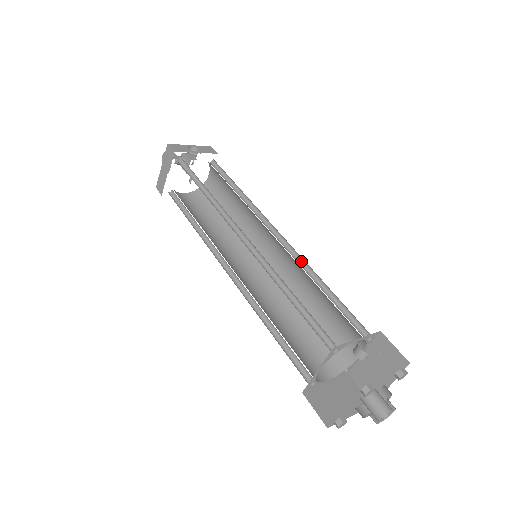
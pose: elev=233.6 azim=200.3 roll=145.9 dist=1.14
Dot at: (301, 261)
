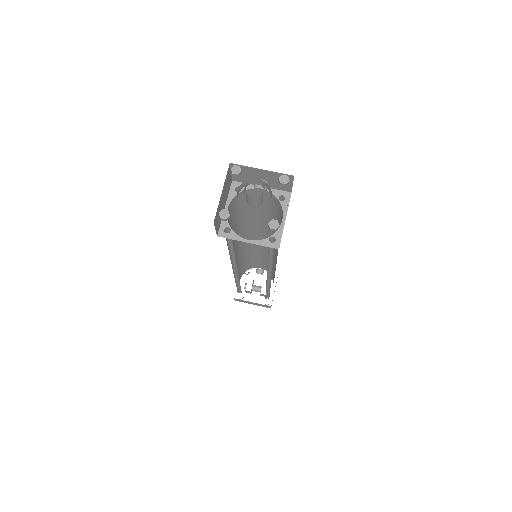
Dot at: occluded
